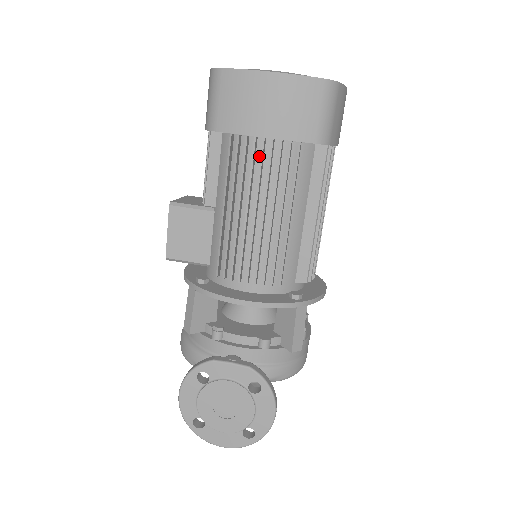
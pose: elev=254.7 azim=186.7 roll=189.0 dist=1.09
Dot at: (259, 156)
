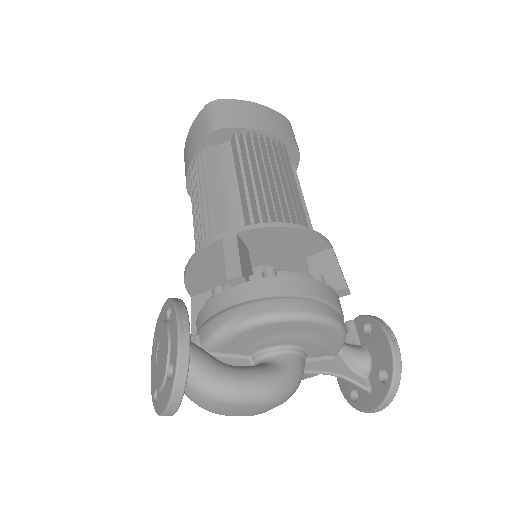
Dot at: occluded
